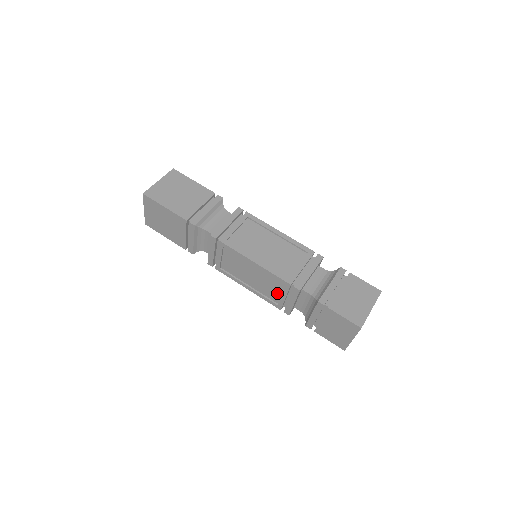
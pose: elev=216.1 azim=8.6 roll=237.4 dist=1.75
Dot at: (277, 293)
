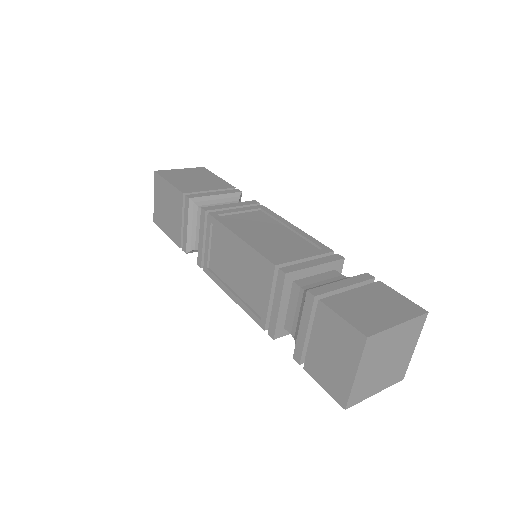
Dot at: (262, 295)
